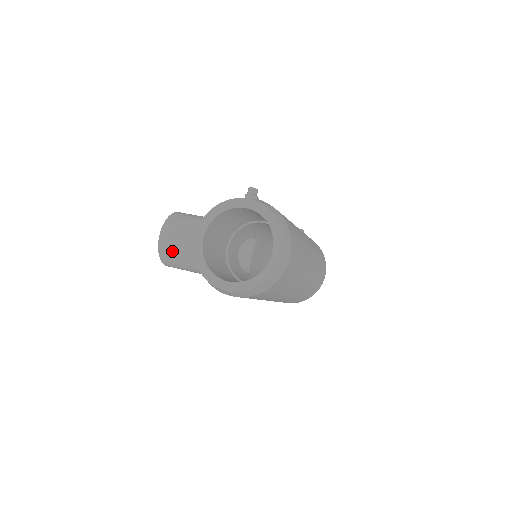
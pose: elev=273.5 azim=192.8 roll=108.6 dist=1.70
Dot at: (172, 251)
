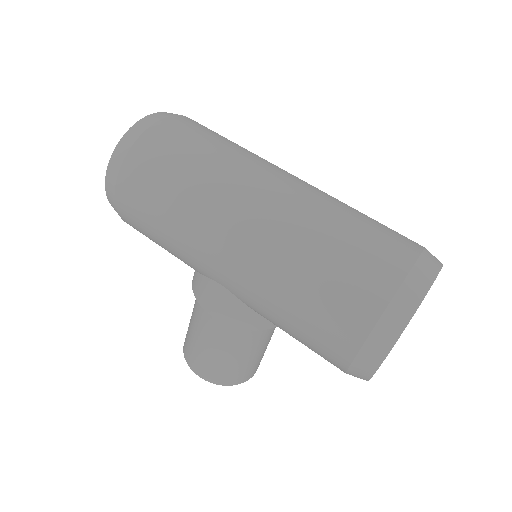
Dot at: occluded
